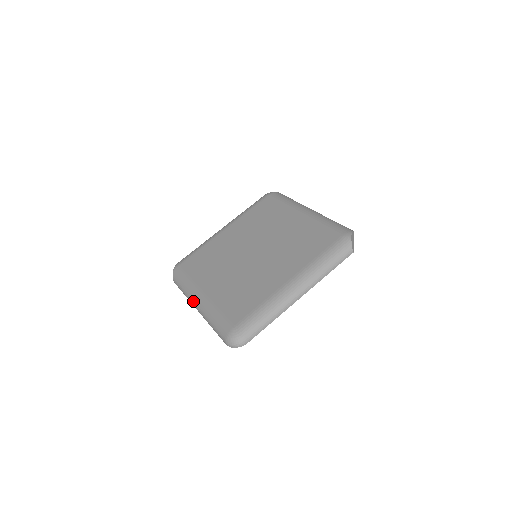
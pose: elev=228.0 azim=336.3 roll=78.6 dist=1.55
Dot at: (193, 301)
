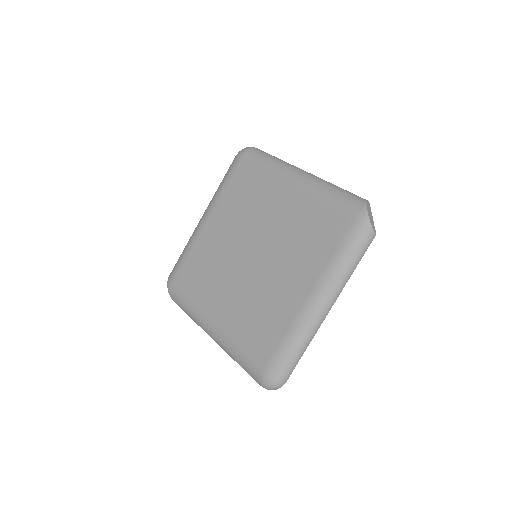
Dot at: (205, 331)
